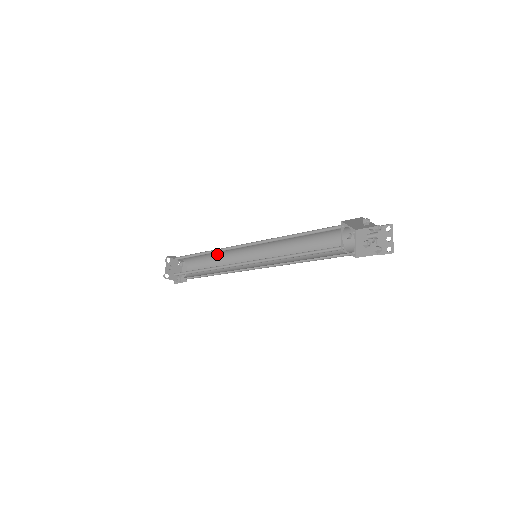
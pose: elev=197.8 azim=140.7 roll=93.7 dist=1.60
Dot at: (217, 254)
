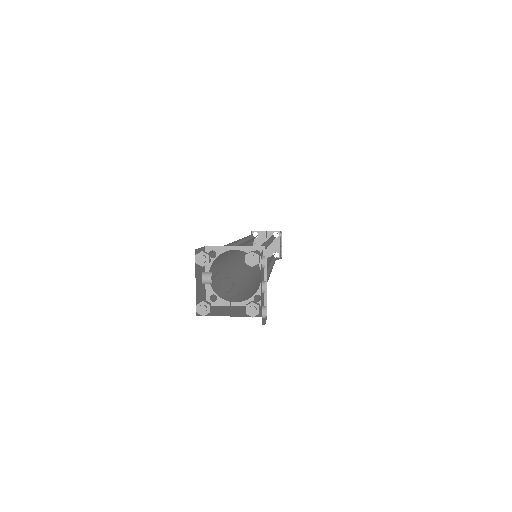
Dot at: occluded
